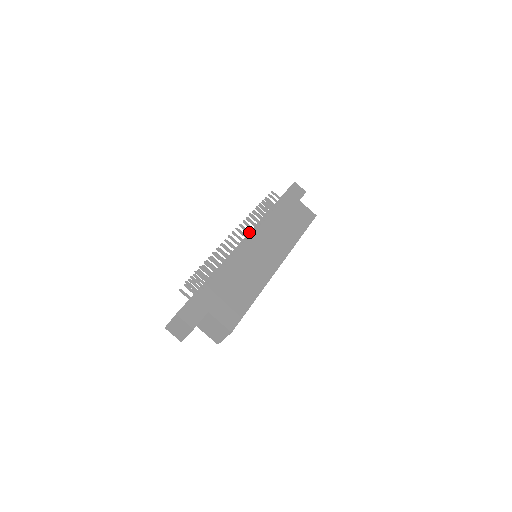
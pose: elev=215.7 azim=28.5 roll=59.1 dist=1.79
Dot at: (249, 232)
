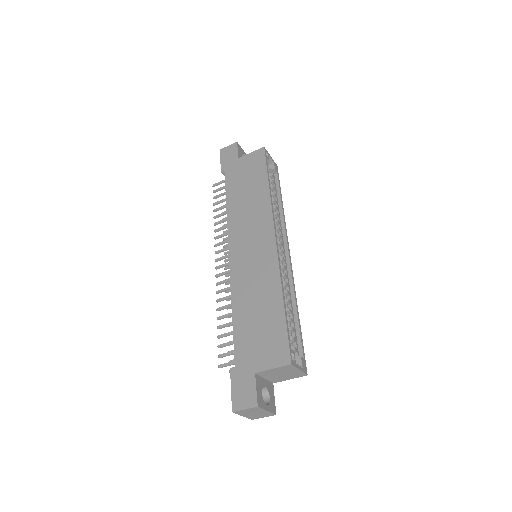
Dot at: (227, 248)
